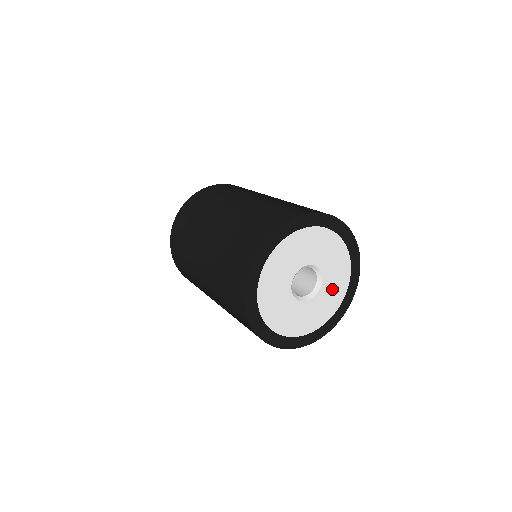
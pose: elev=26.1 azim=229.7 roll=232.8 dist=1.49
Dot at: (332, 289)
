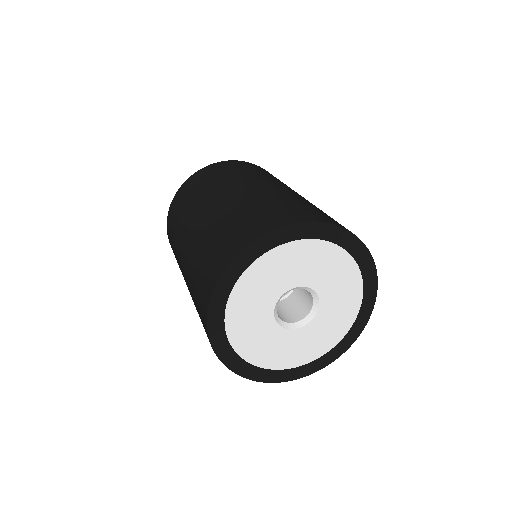
Dot at: (327, 327)
